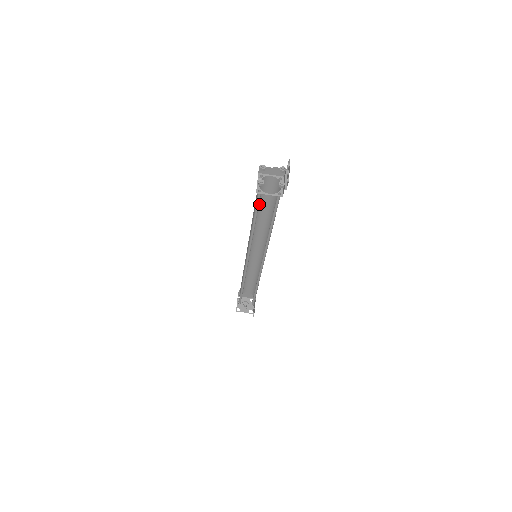
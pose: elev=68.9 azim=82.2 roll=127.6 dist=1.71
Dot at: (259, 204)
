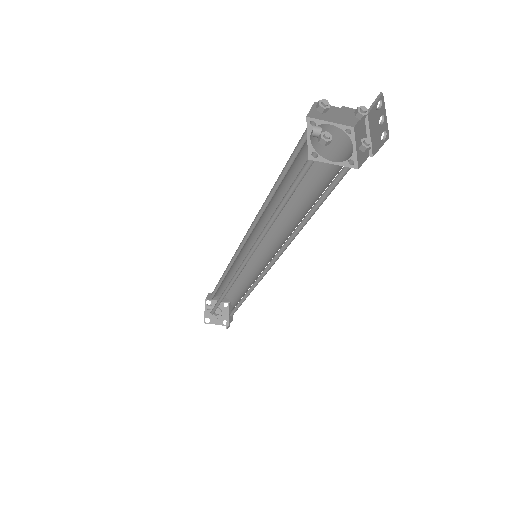
Dot at: (287, 175)
